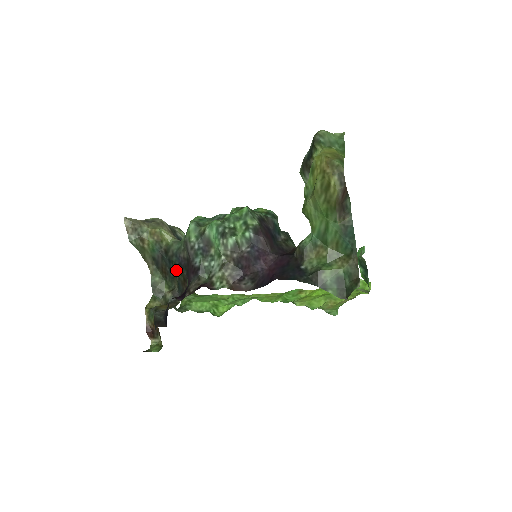
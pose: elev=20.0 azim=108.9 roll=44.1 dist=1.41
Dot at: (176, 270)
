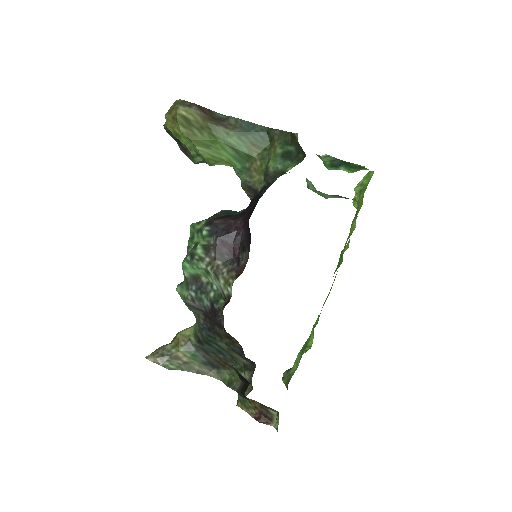
Dot at: (216, 341)
